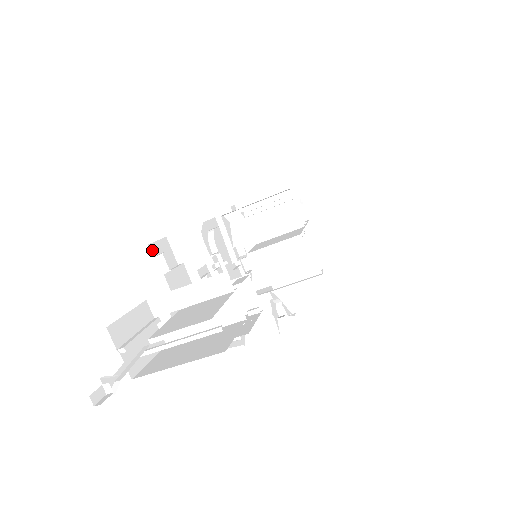
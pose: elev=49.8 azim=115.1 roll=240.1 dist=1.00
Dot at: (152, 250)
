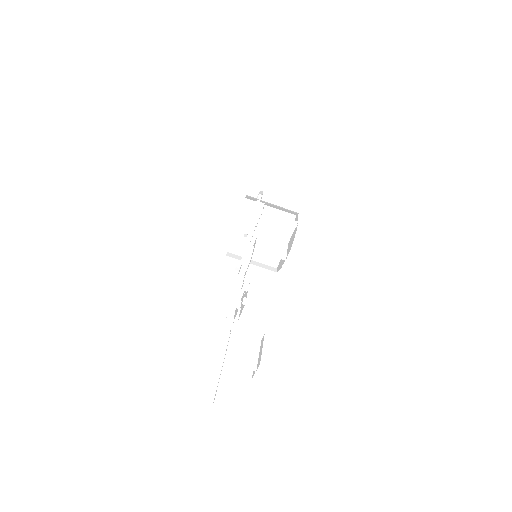
Dot at: (238, 304)
